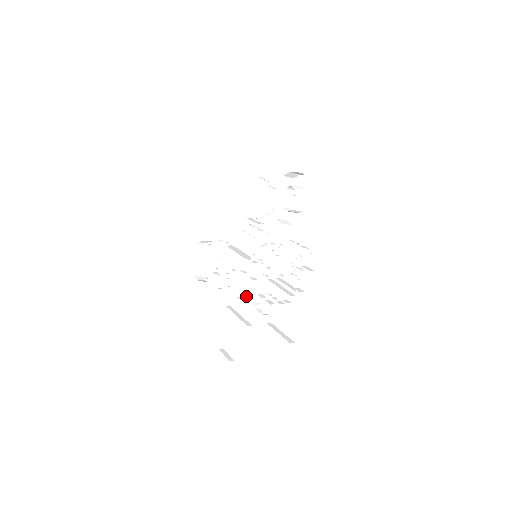
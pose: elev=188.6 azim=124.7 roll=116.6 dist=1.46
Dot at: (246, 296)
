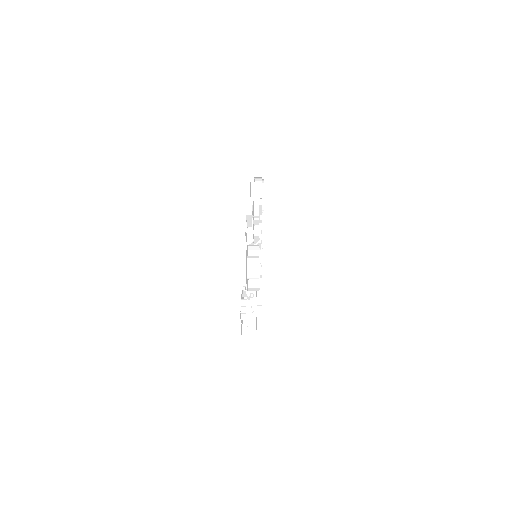
Dot at: occluded
